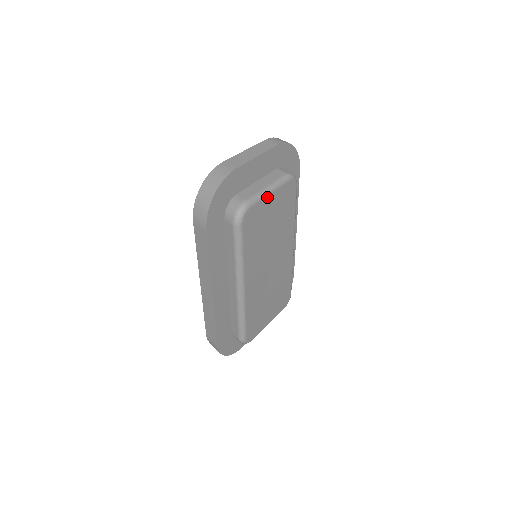
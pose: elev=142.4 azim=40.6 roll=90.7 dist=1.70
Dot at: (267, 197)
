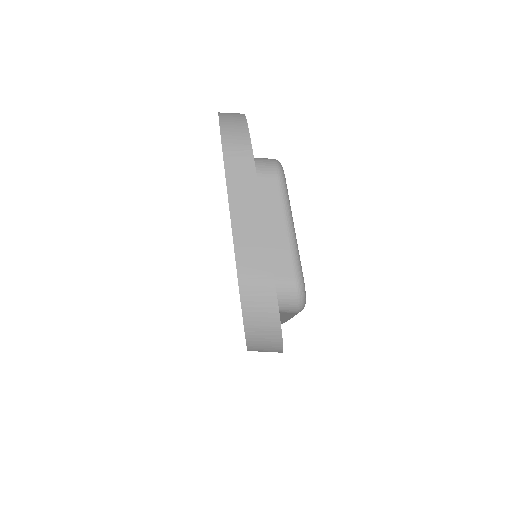
Dot at: (295, 238)
